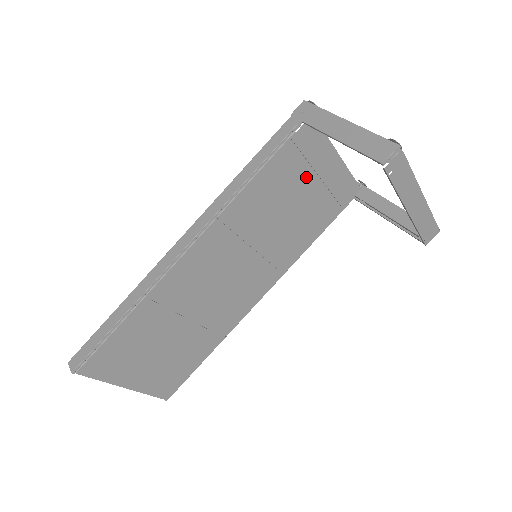
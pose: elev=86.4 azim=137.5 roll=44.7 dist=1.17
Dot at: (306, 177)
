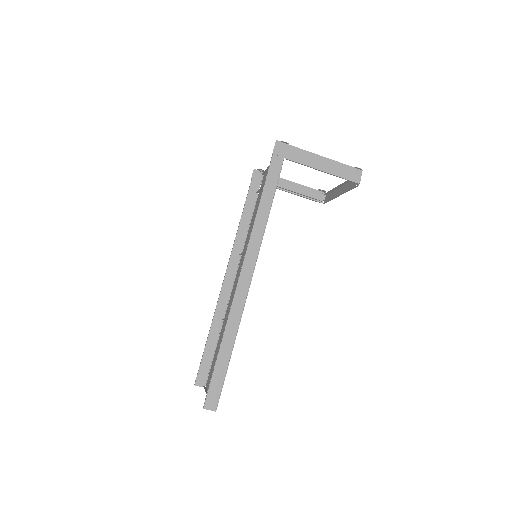
Dot at: occluded
